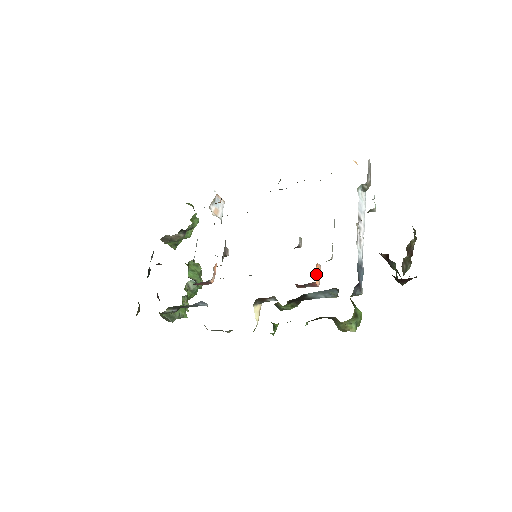
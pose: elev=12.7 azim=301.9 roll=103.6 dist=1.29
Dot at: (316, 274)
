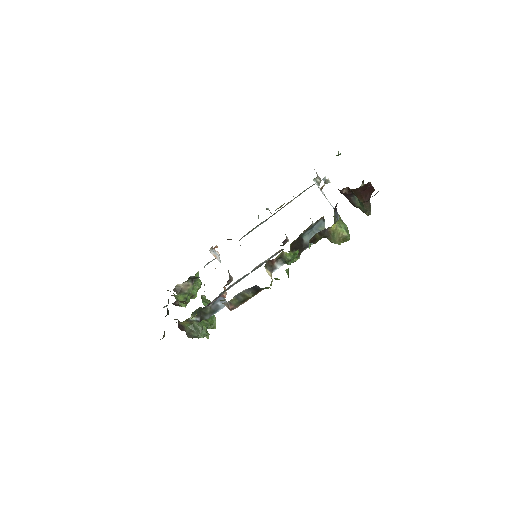
Dot at: occluded
